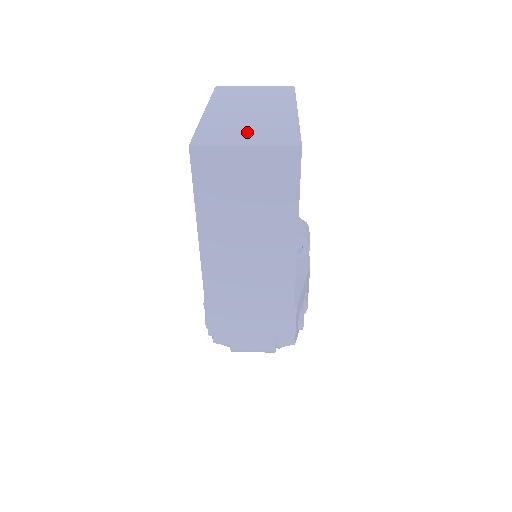
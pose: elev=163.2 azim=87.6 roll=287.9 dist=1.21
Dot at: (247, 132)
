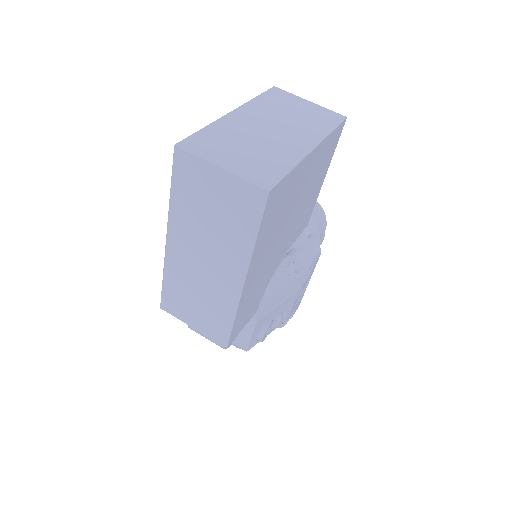
Dot at: (239, 153)
